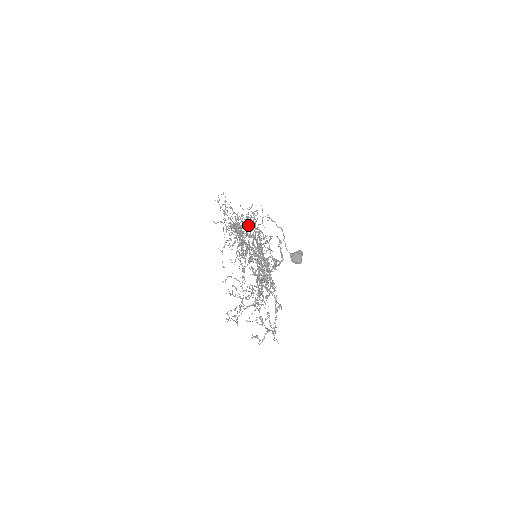
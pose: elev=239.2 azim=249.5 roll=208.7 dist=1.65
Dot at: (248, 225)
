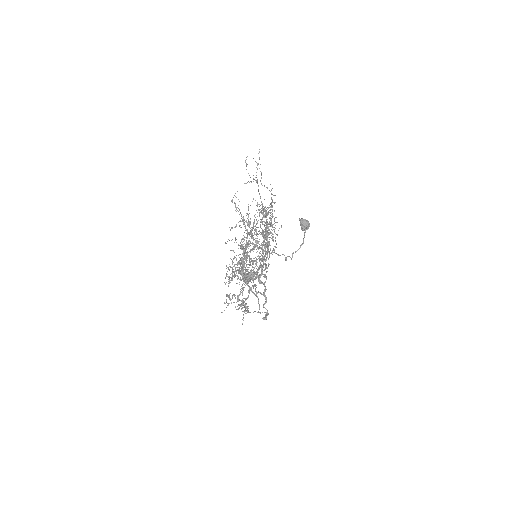
Dot at: occluded
